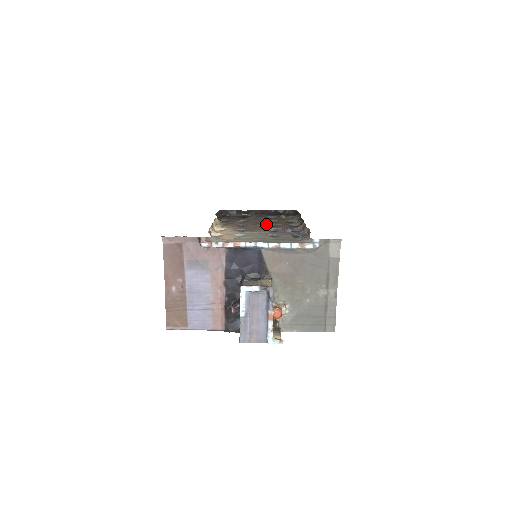
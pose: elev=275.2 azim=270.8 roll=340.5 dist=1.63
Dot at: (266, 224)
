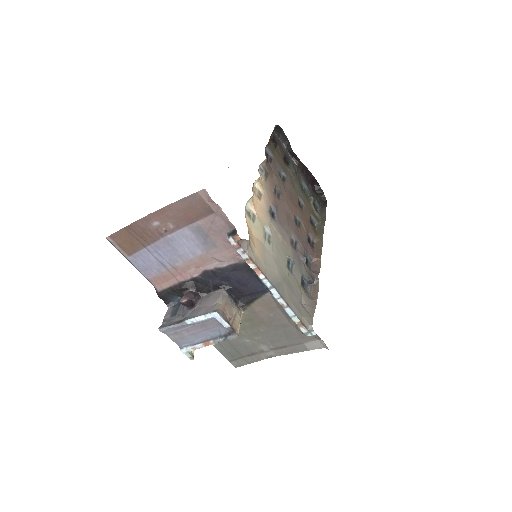
Dot at: (295, 212)
